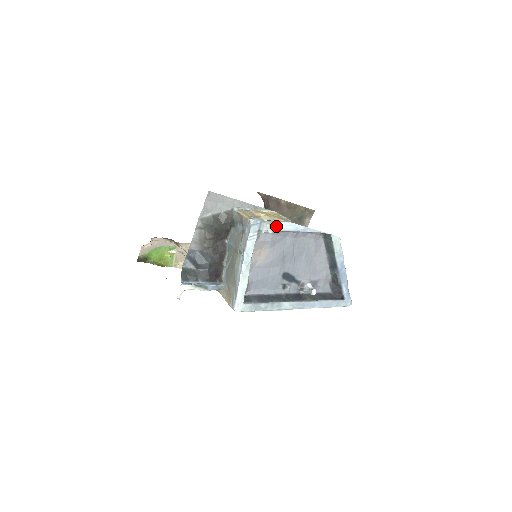
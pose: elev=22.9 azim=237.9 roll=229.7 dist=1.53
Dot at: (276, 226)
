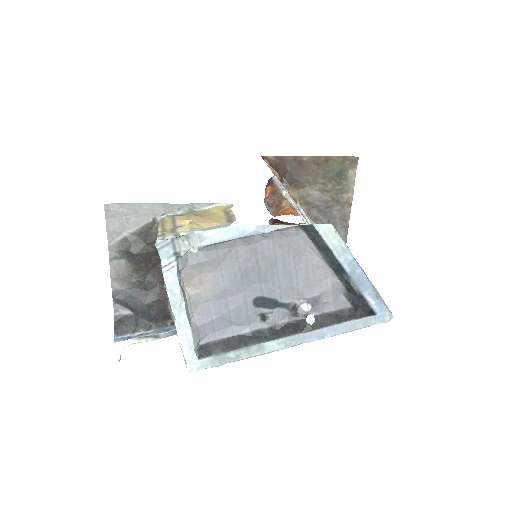
Dot at: (203, 239)
